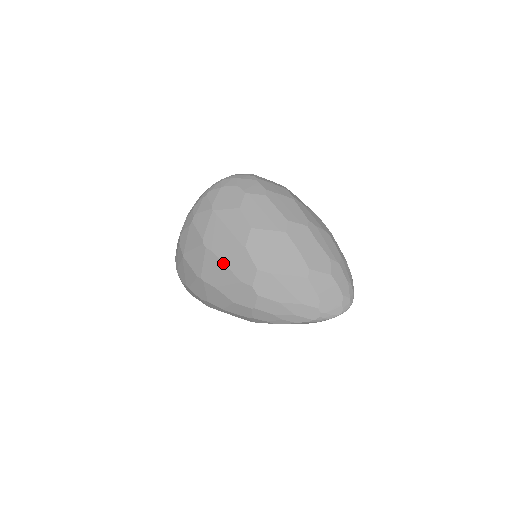
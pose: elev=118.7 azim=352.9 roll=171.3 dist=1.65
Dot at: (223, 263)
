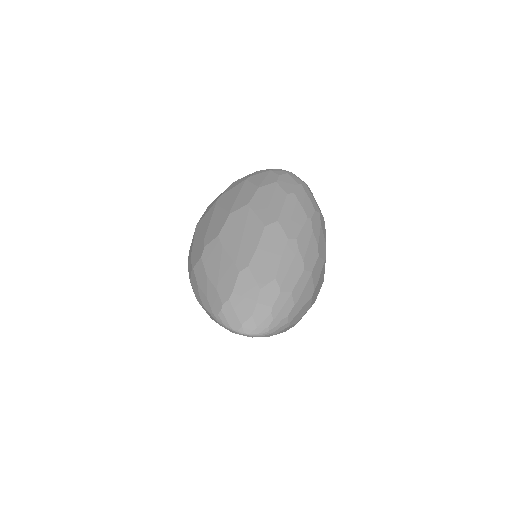
Dot at: (211, 218)
